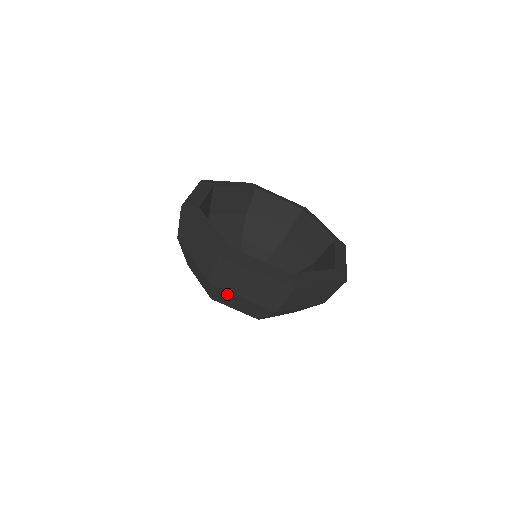
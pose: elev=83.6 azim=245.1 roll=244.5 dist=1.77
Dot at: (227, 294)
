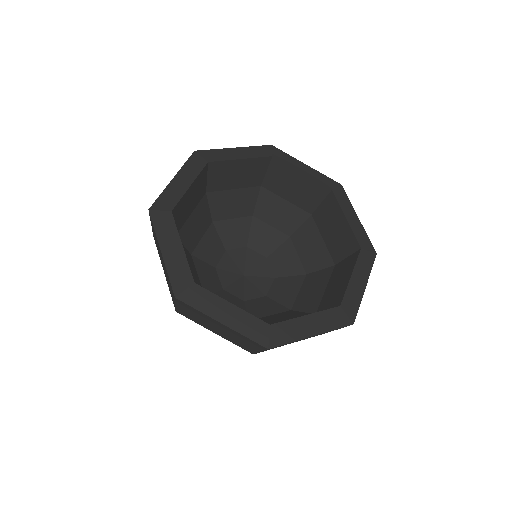
Dot at: occluded
